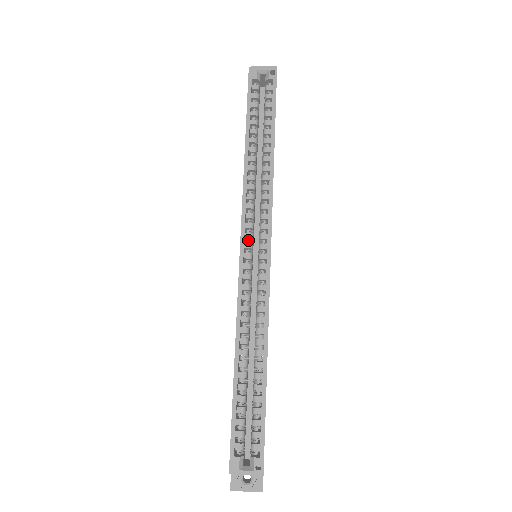
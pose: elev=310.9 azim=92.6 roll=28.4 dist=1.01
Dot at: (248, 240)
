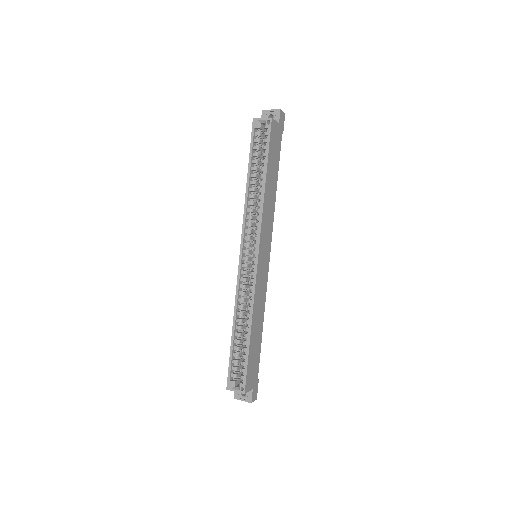
Dot at: (246, 247)
